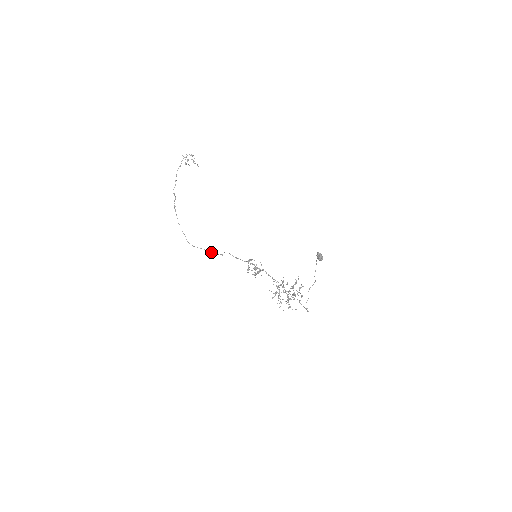
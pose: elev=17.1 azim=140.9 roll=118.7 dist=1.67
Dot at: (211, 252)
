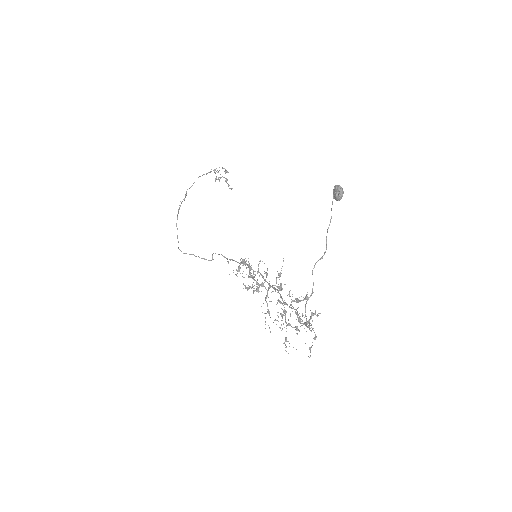
Dot at: occluded
